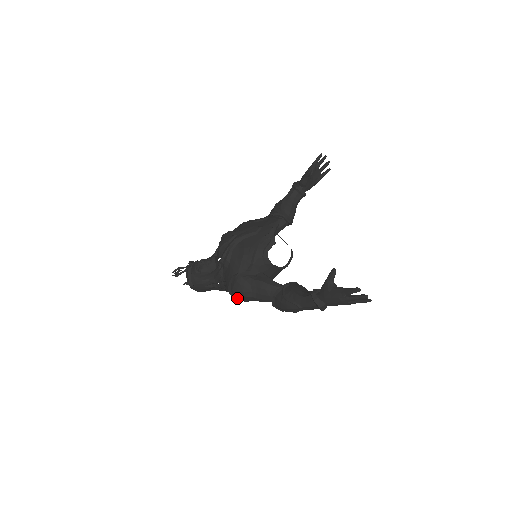
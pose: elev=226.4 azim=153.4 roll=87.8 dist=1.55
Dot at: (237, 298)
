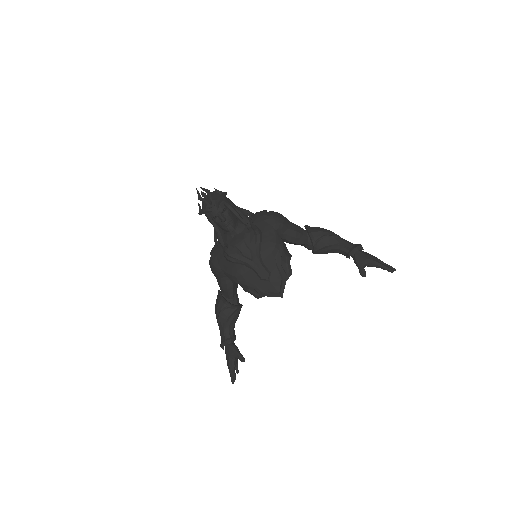
Dot at: occluded
